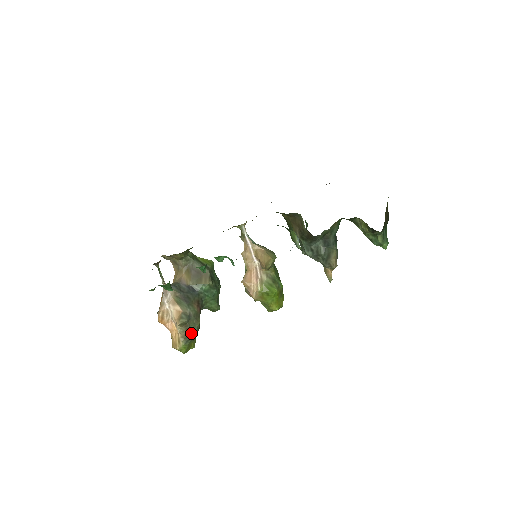
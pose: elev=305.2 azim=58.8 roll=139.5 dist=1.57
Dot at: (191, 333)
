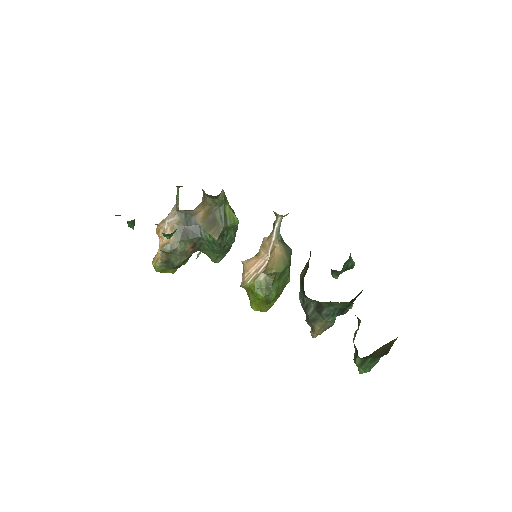
Dot at: (170, 263)
